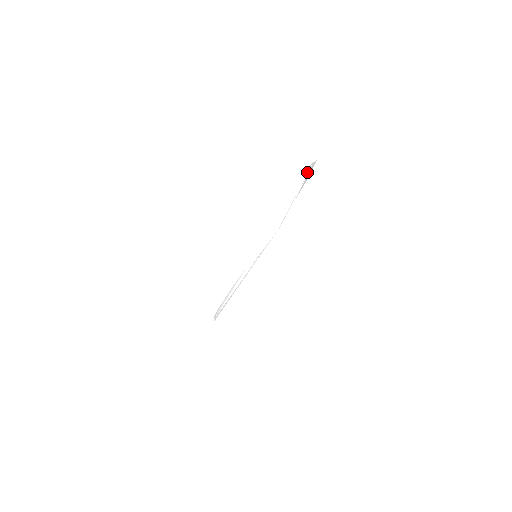
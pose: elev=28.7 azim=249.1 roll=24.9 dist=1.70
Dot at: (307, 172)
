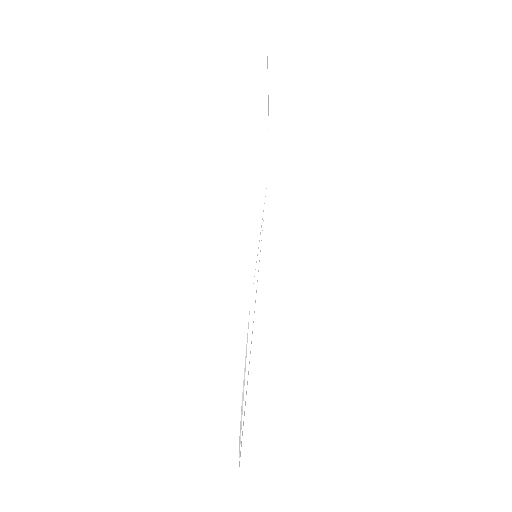
Dot at: (266, 76)
